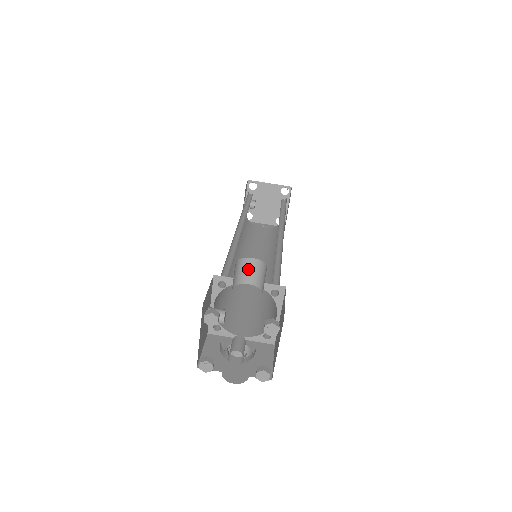
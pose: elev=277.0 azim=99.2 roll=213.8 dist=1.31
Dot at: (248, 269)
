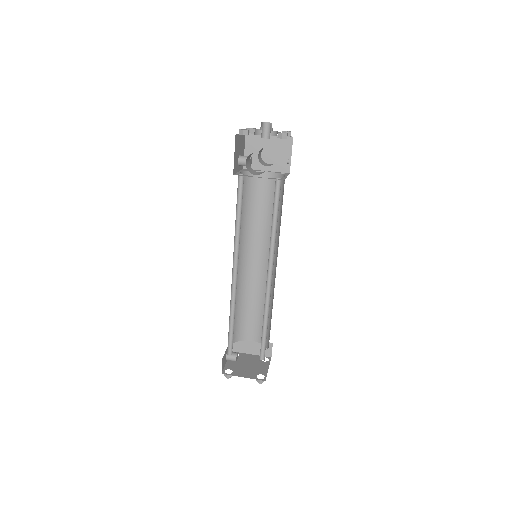
Dot at: (266, 165)
